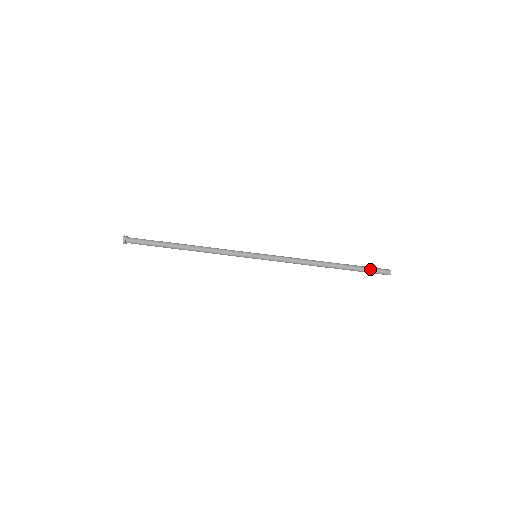
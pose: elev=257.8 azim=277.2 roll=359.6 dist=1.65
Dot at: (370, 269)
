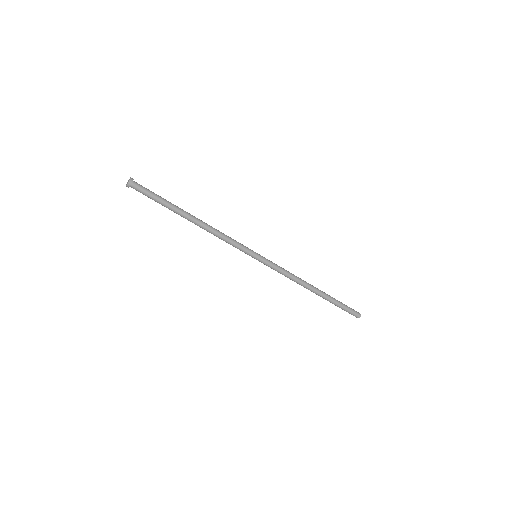
Dot at: (346, 308)
